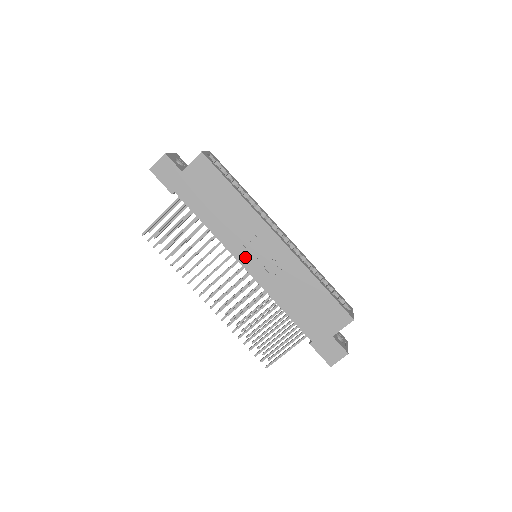
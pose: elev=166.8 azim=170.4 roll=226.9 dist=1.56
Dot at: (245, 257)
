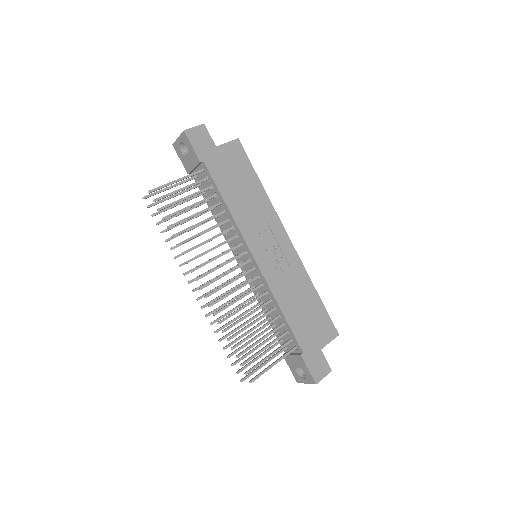
Dot at: (257, 248)
